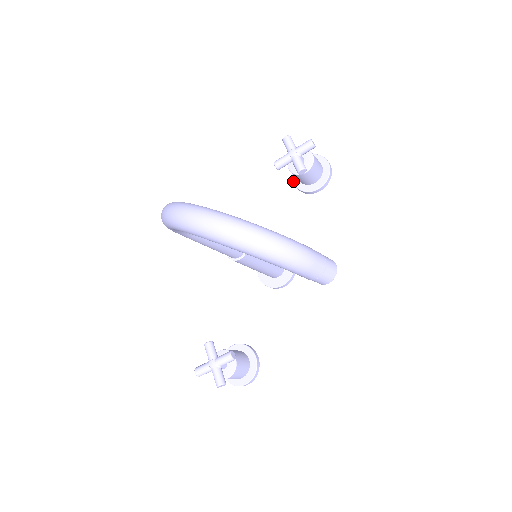
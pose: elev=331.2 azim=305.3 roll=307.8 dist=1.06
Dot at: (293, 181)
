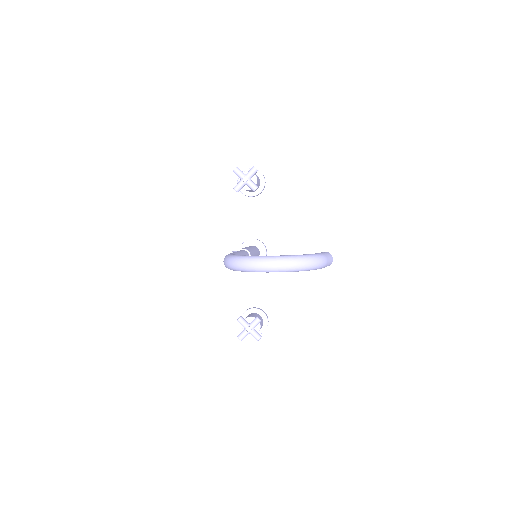
Dot at: (241, 191)
